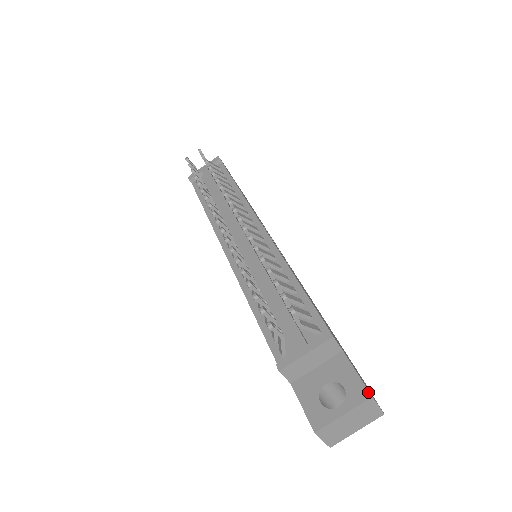
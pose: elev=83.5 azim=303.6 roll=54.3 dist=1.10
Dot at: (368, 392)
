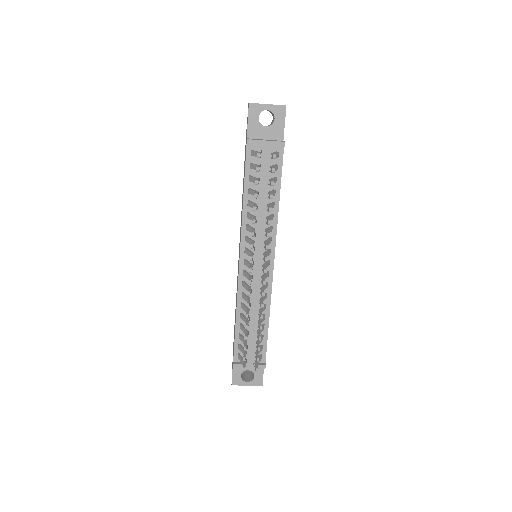
Dot at: (262, 384)
